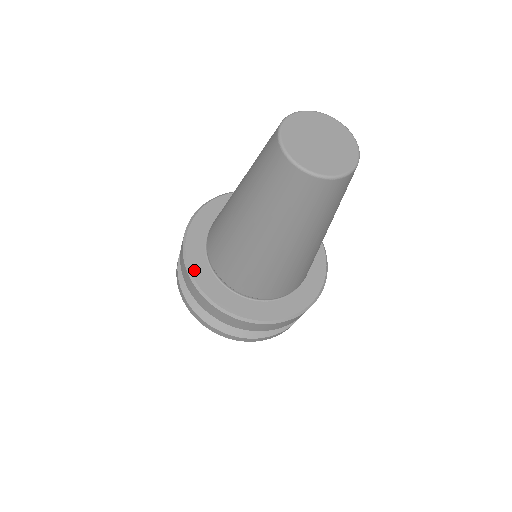
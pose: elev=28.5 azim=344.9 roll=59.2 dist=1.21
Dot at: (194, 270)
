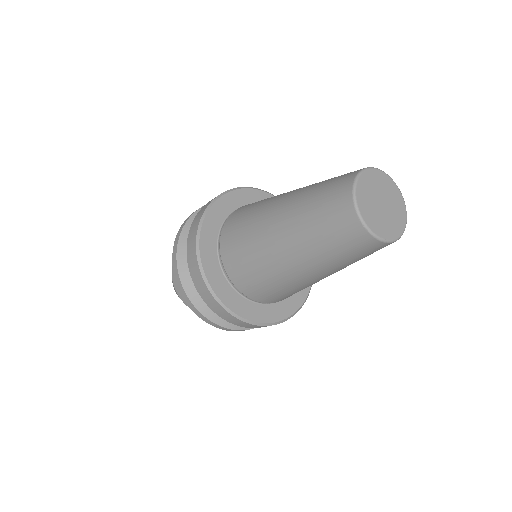
Dot at: (211, 213)
